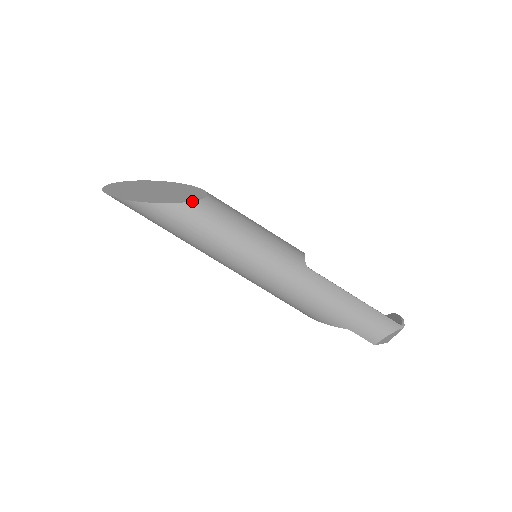
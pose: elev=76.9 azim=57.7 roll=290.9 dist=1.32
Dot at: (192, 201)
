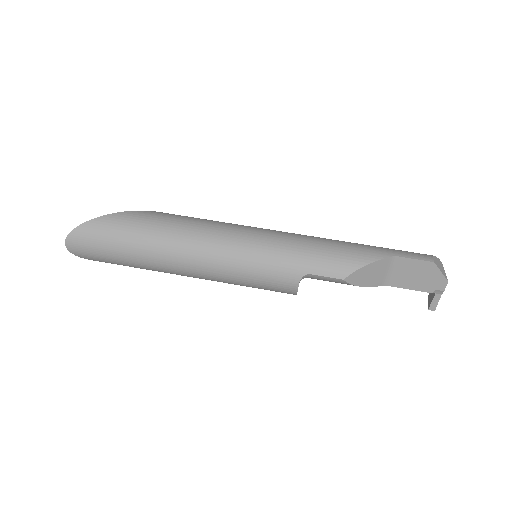
Dot at: occluded
